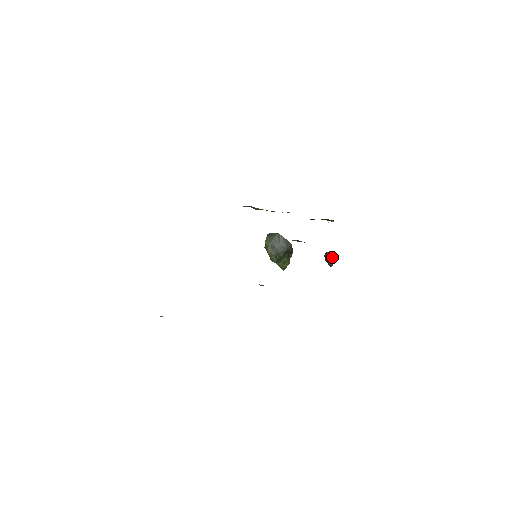
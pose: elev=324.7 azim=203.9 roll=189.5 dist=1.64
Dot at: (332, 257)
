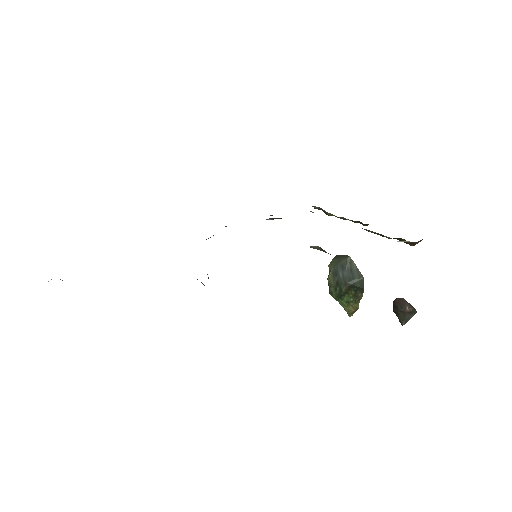
Dot at: (402, 307)
